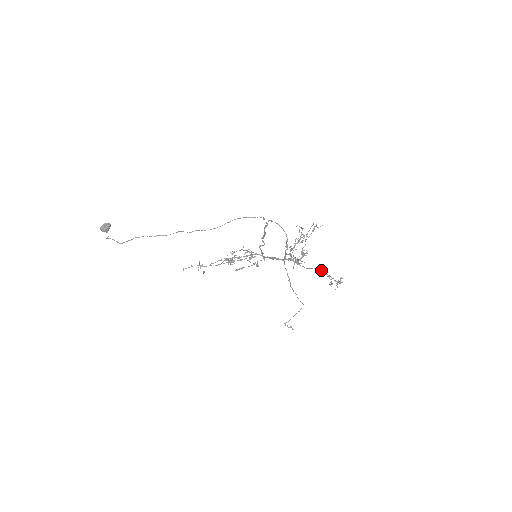
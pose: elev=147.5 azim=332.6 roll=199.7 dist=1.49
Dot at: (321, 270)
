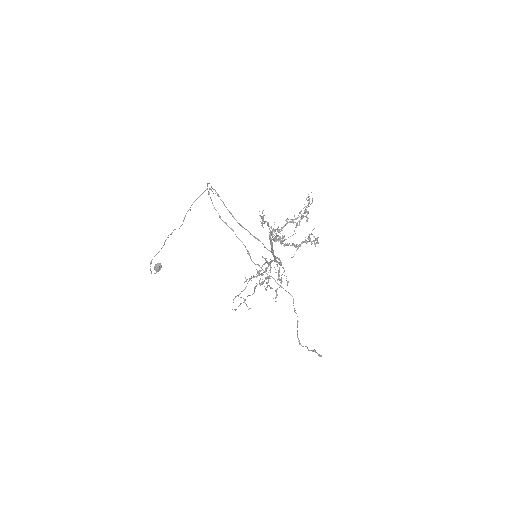
Dot at: occluded
